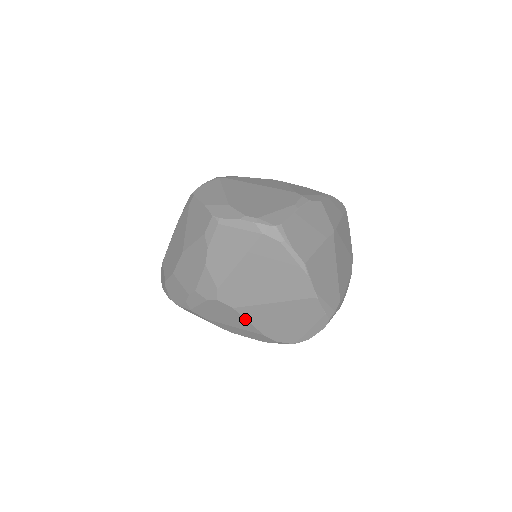
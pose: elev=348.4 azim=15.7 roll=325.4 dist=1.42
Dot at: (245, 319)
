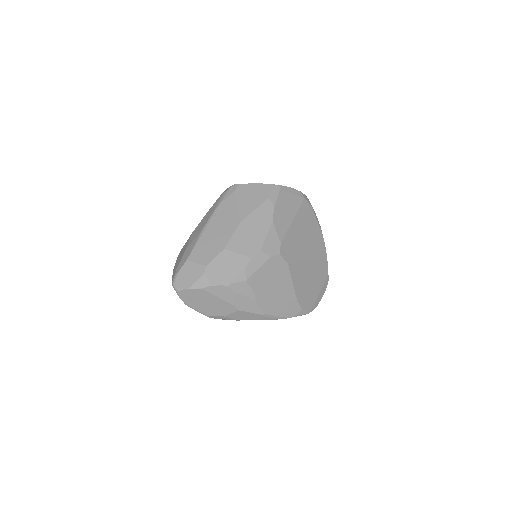
Dot at: (291, 279)
